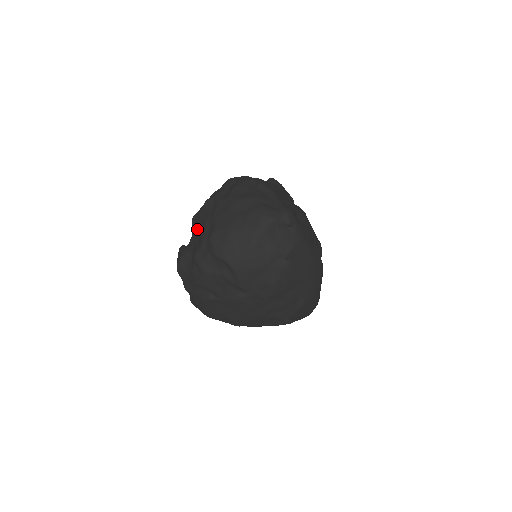
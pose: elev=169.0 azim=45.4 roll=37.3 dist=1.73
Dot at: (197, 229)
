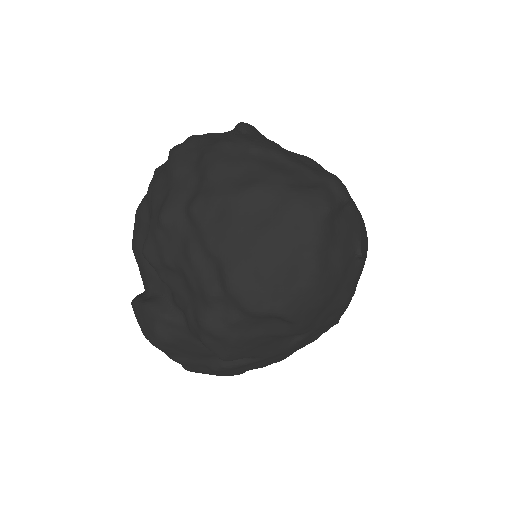
Dot at: (170, 271)
